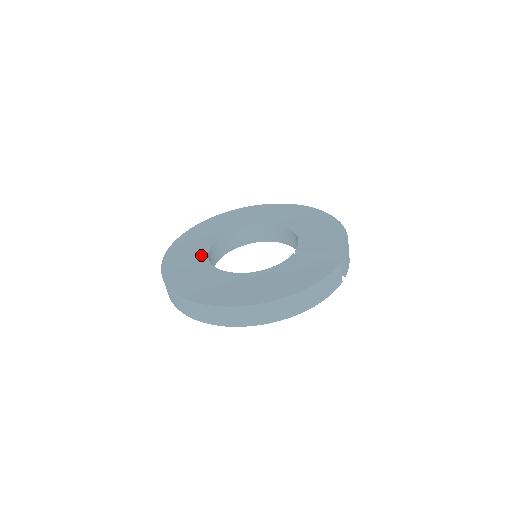
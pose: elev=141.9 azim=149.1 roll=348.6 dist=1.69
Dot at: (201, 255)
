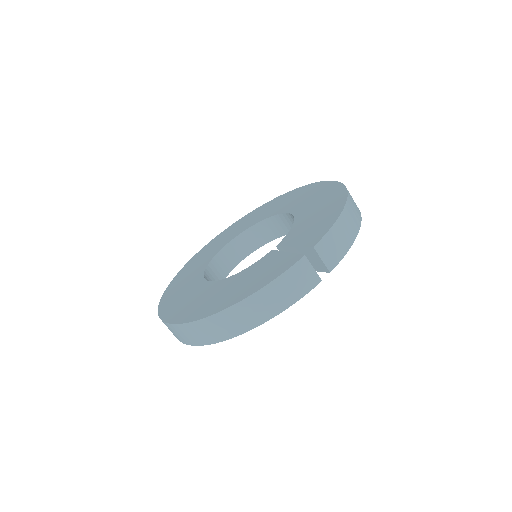
Dot at: (205, 262)
